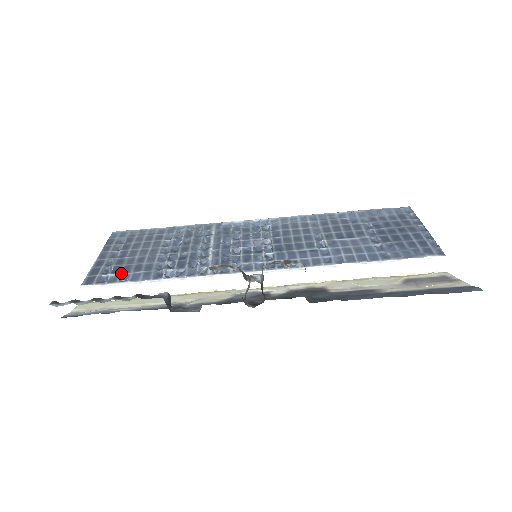
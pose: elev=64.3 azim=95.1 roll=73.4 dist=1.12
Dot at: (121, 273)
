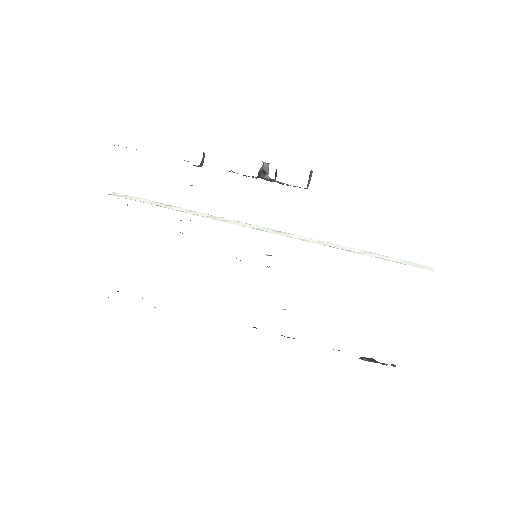
Dot at: occluded
